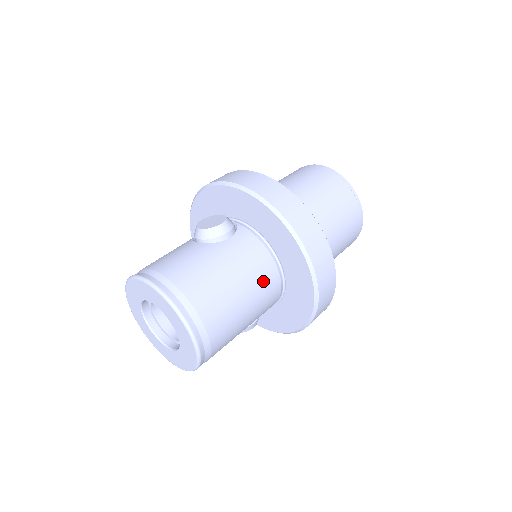
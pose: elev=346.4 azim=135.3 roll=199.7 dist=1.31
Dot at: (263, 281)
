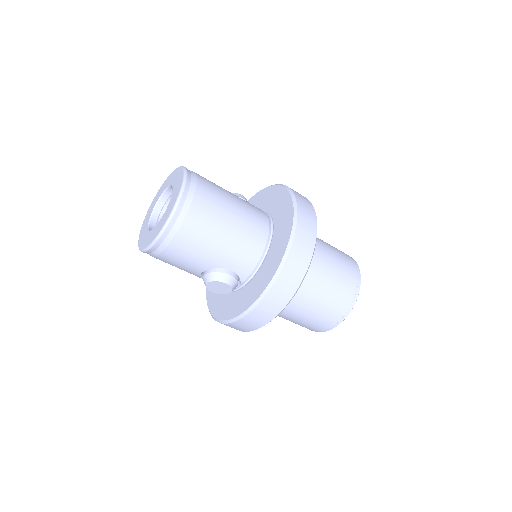
Dot at: (254, 219)
